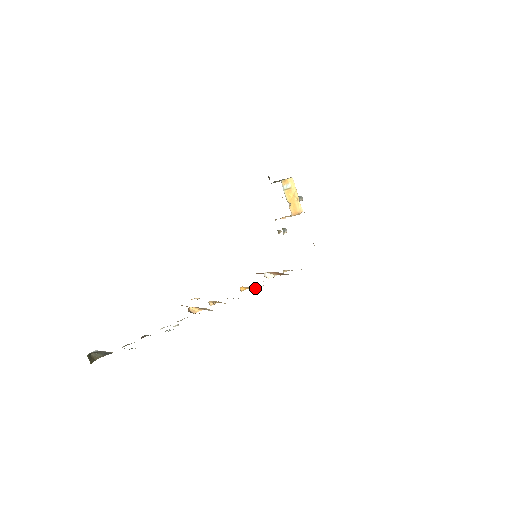
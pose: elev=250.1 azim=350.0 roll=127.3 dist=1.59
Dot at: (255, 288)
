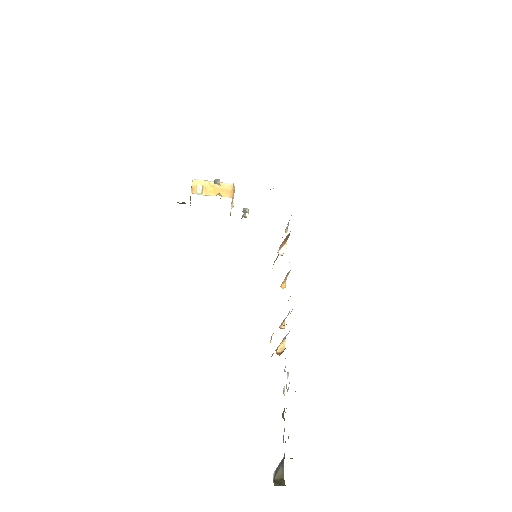
Dot at: occluded
